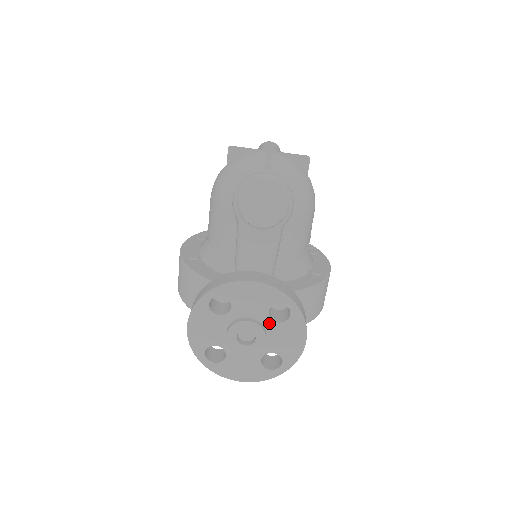
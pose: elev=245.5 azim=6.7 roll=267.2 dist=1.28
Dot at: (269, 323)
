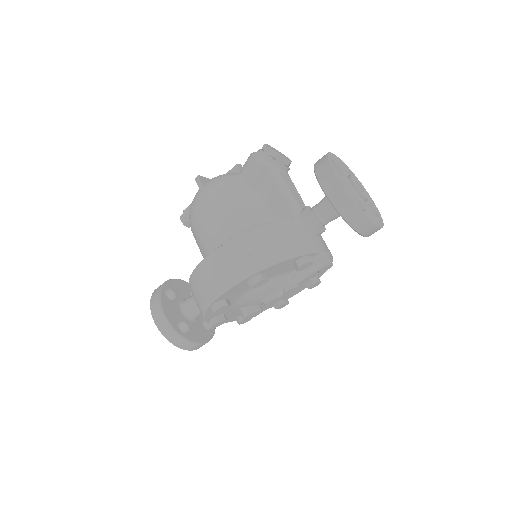
Dot at: occluded
